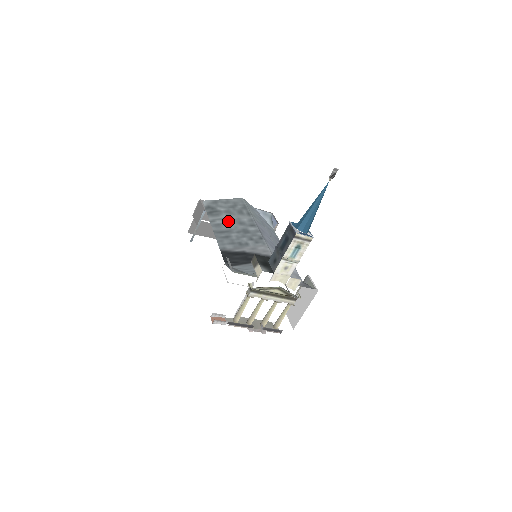
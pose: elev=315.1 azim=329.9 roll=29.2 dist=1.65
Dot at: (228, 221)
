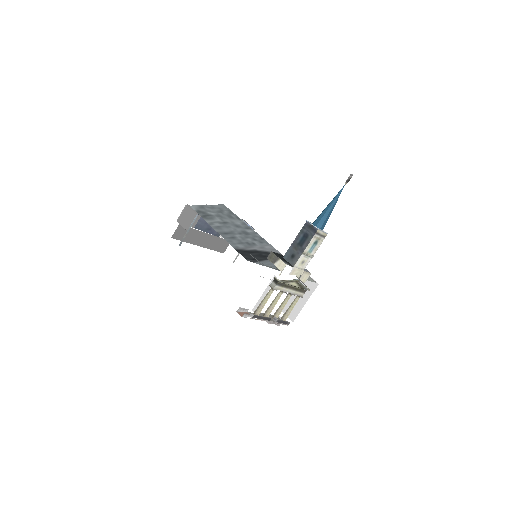
Dot at: (225, 224)
